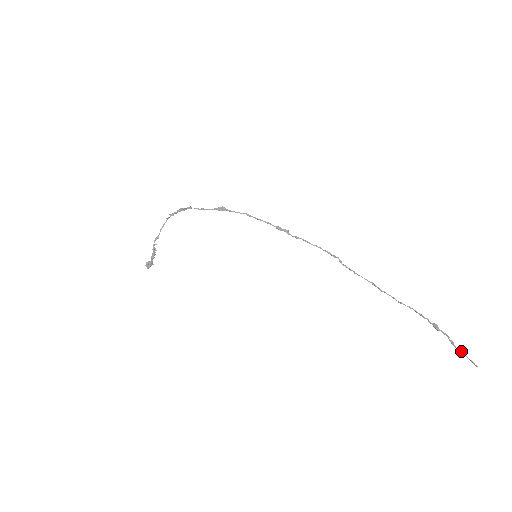
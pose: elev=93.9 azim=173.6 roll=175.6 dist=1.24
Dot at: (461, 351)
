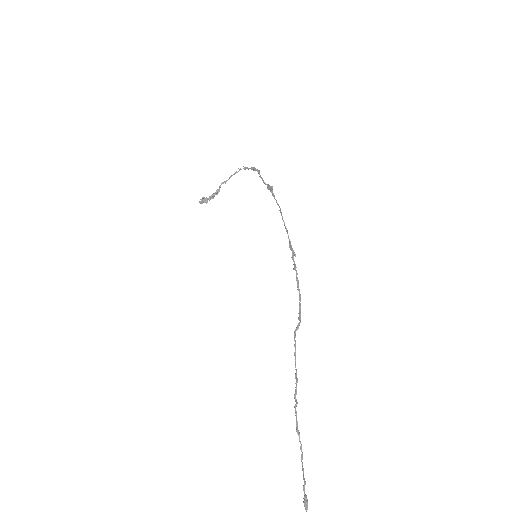
Dot at: out of frame
